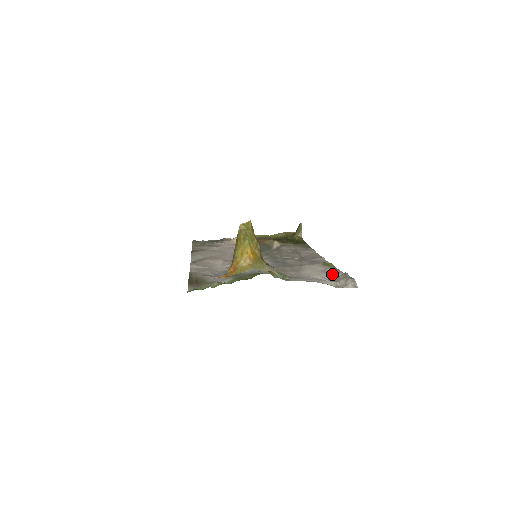
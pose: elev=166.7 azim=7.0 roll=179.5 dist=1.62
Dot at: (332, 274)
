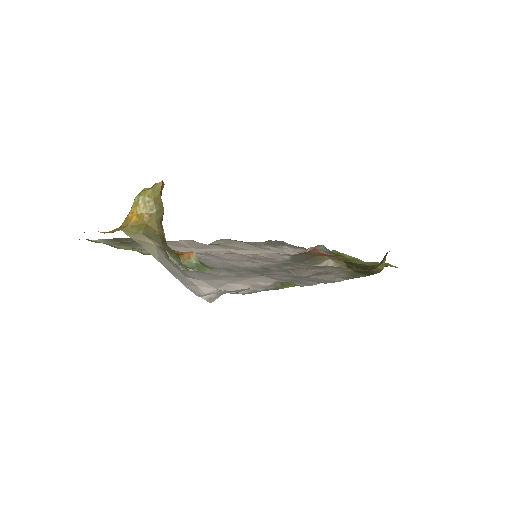
Dot at: (255, 290)
